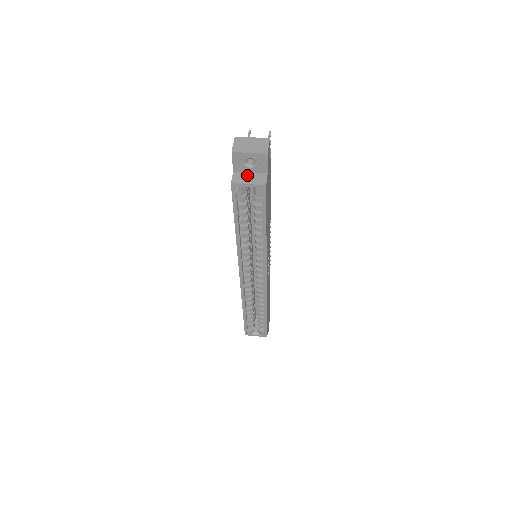
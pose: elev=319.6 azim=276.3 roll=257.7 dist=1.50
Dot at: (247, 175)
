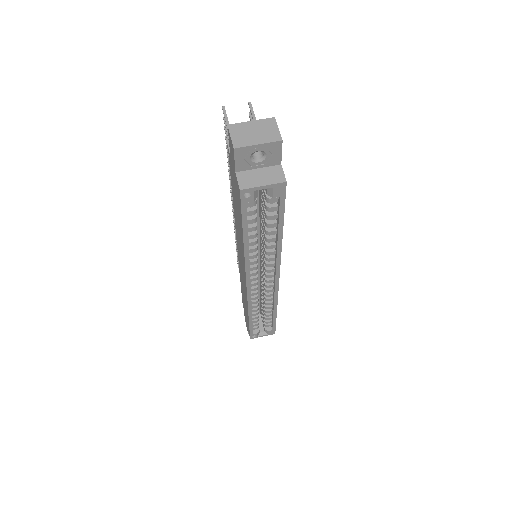
Dot at: (256, 173)
